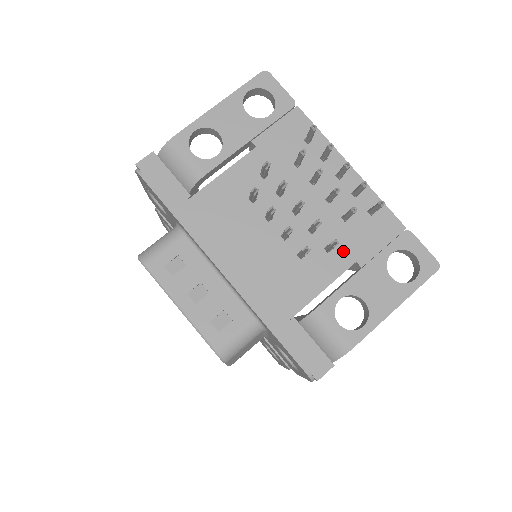
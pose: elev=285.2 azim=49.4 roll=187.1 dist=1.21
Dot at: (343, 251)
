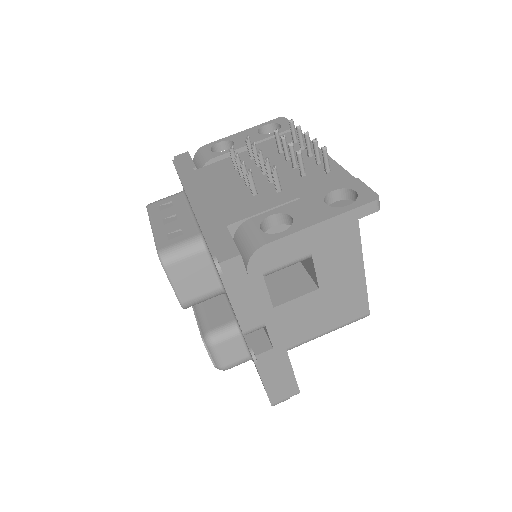
Dot at: (291, 192)
